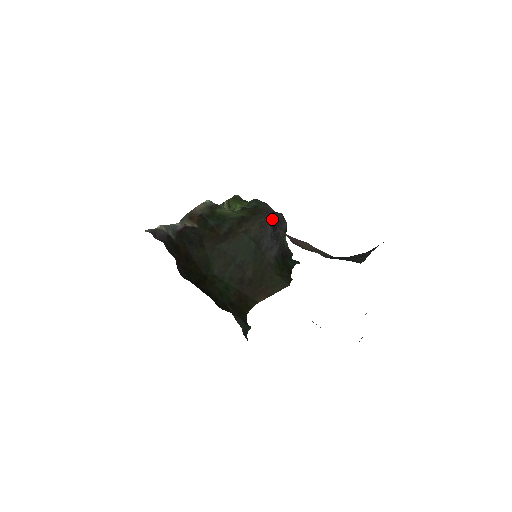
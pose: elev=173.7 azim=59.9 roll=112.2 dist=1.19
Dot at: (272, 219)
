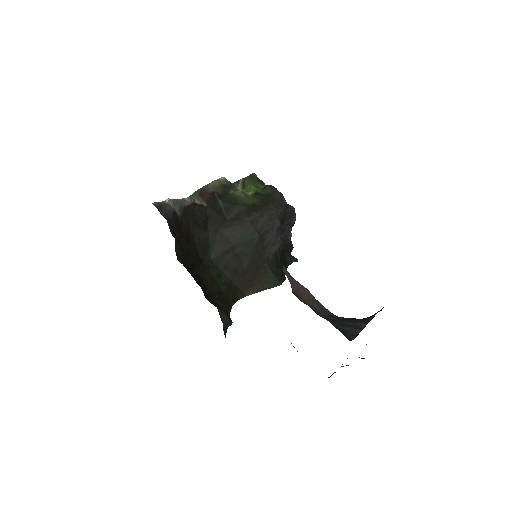
Dot at: (283, 212)
